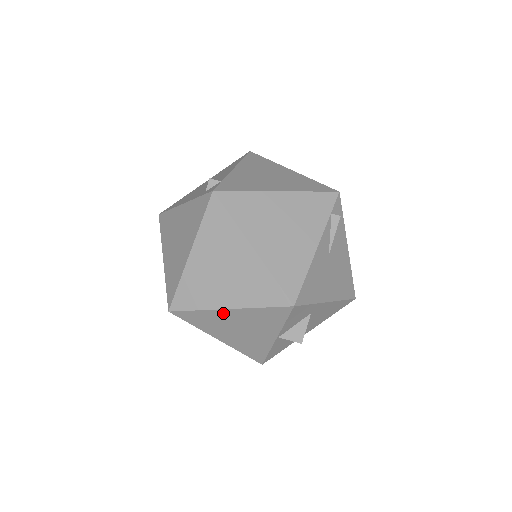
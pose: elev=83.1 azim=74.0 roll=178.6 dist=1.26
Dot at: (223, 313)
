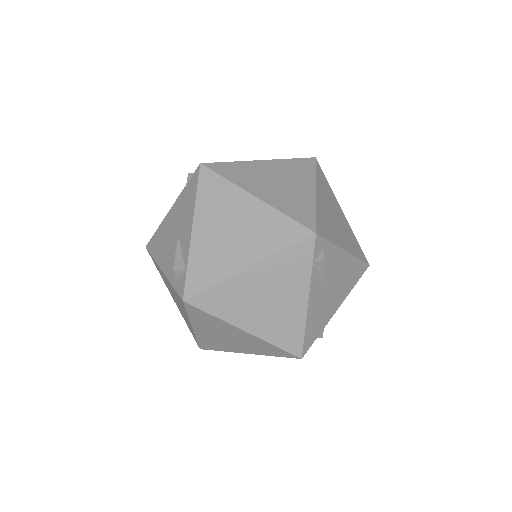
Dot at: occluded
